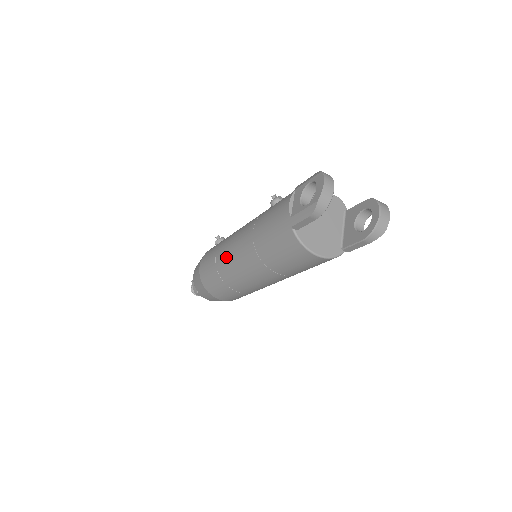
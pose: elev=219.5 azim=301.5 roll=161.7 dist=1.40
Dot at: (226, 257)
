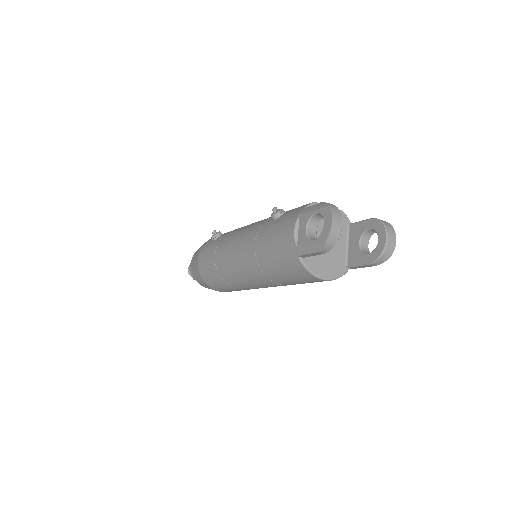
Dot at: (227, 262)
